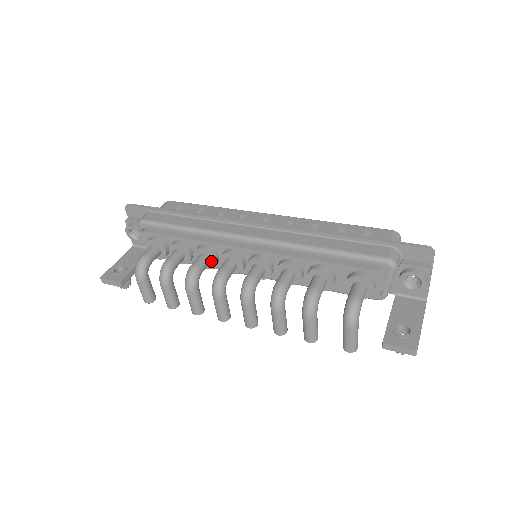
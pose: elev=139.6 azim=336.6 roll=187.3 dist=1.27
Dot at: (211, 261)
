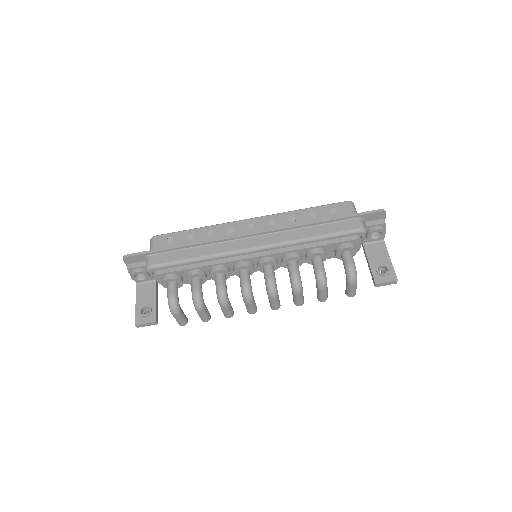
Dot at: (226, 275)
